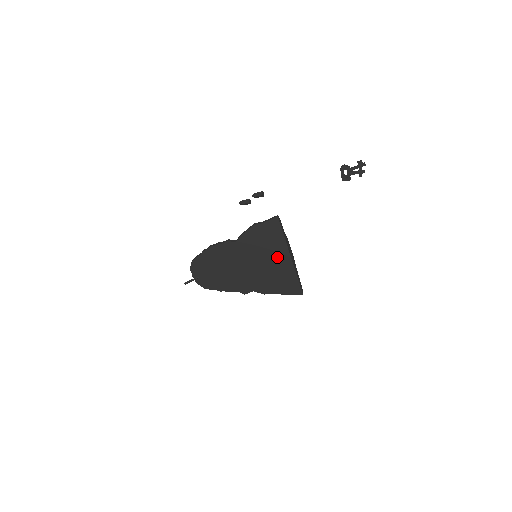
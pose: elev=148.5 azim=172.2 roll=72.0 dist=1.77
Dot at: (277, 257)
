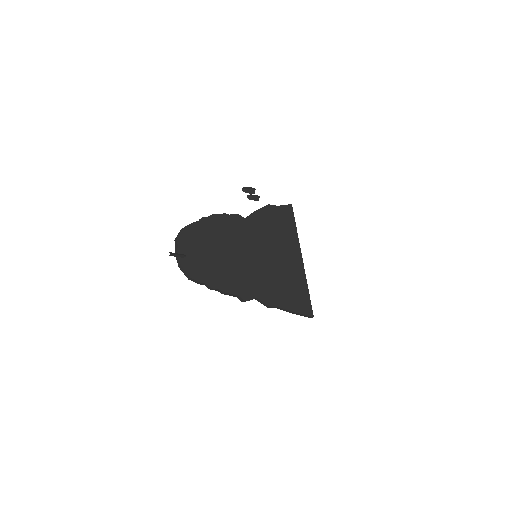
Dot at: (288, 253)
